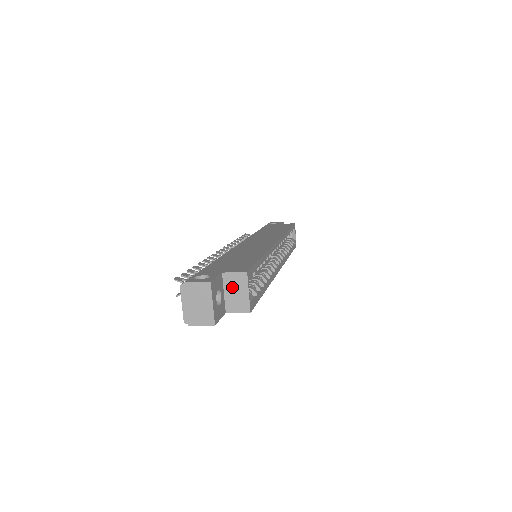
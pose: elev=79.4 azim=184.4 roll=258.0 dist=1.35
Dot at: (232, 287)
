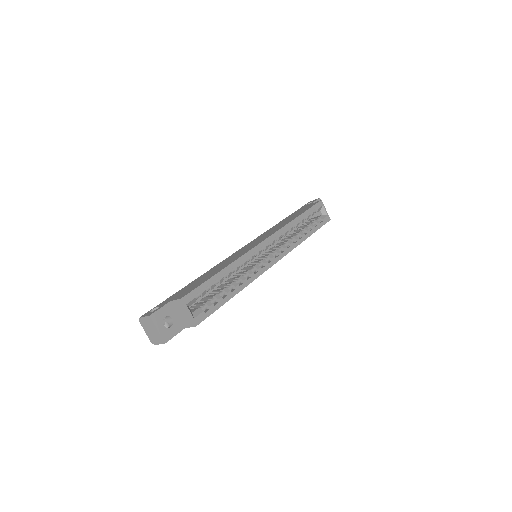
Dot at: (179, 310)
